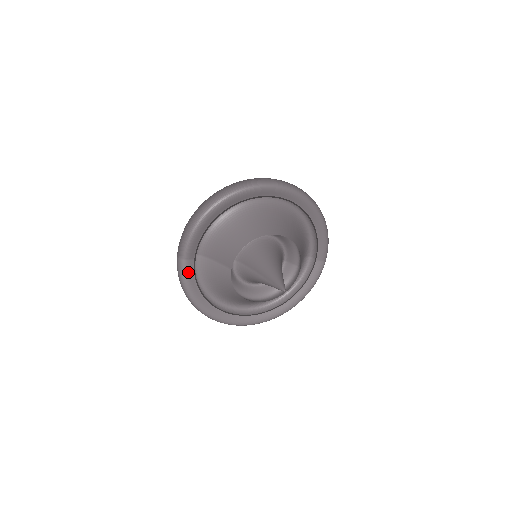
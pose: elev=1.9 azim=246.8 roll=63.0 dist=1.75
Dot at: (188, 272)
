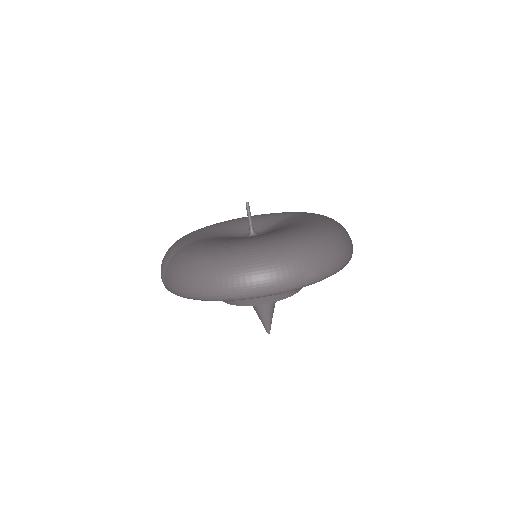
Dot at: occluded
